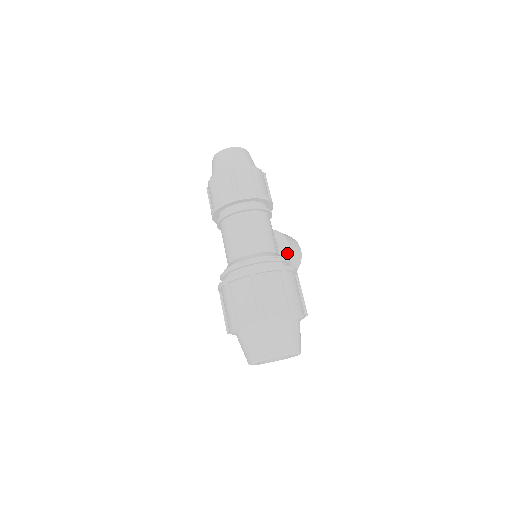
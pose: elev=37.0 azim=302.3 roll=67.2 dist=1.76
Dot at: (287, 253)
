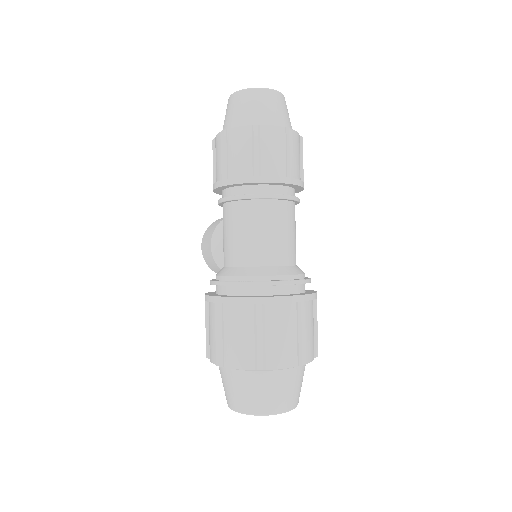
Dot at: occluded
